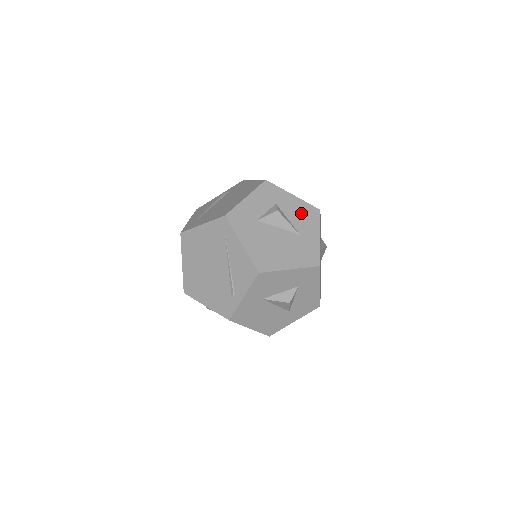
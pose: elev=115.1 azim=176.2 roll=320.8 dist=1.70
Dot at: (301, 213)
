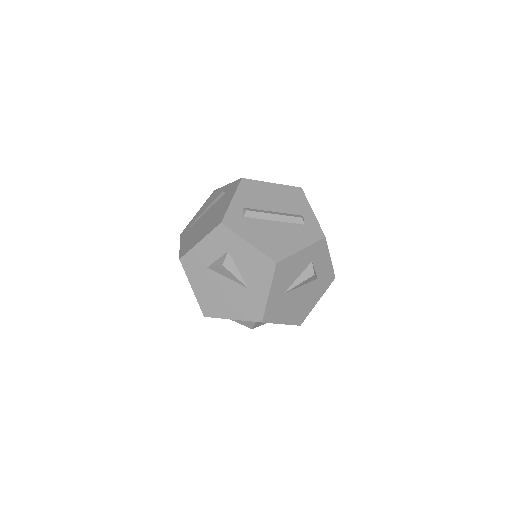
Dot at: (253, 265)
